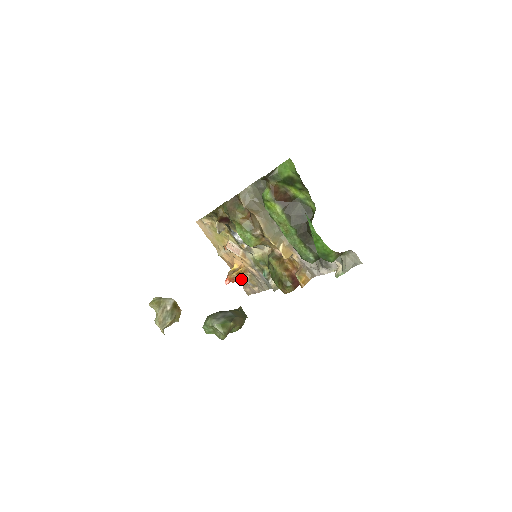
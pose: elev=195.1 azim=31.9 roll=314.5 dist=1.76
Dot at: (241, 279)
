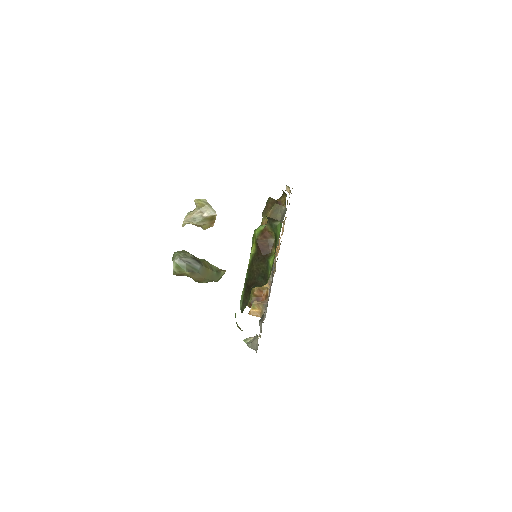
Dot at: occluded
